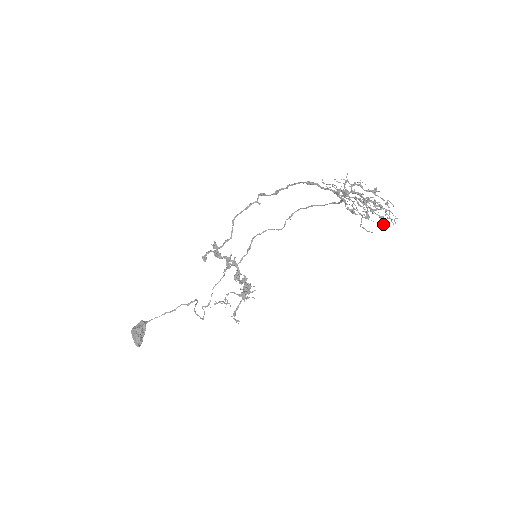
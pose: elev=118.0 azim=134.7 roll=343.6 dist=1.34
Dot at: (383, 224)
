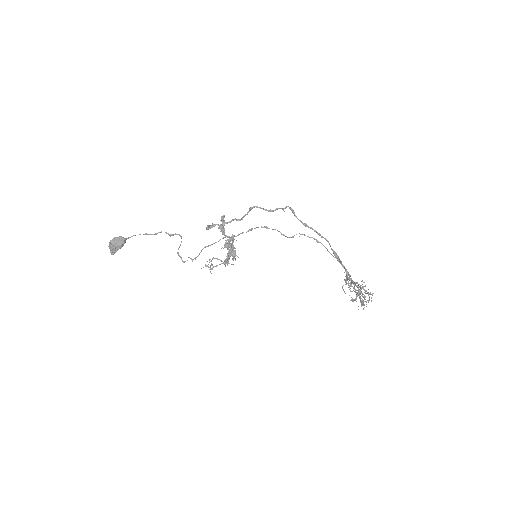
Dot at: occluded
